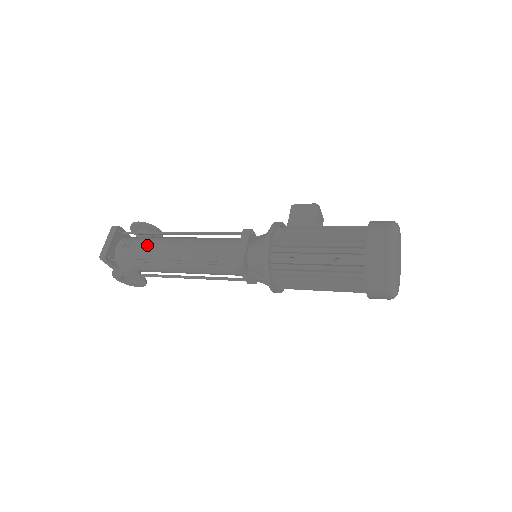
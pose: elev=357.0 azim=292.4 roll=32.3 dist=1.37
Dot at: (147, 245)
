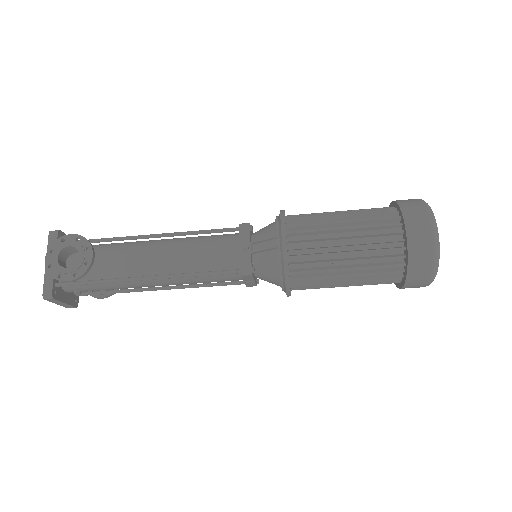
Dot at: occluded
